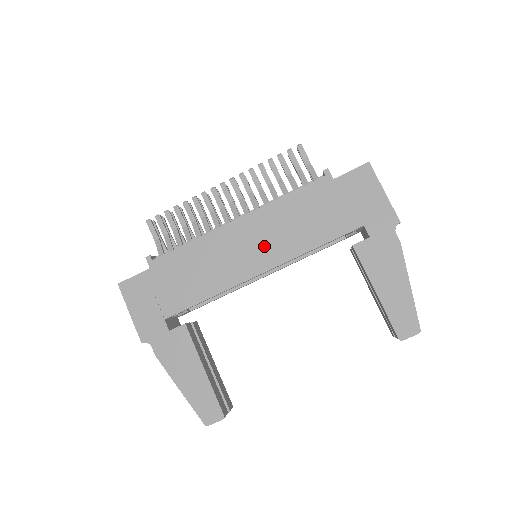
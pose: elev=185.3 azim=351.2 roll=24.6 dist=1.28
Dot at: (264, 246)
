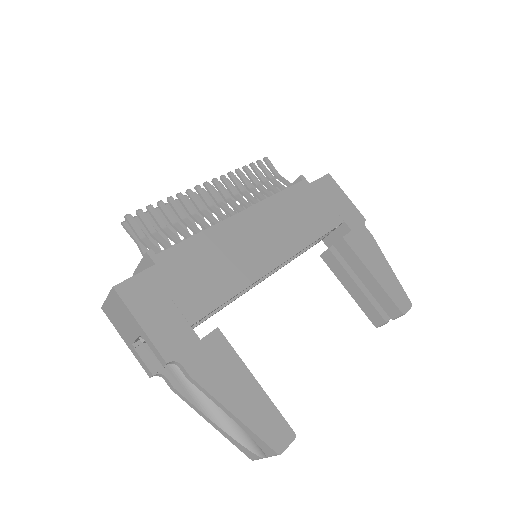
Dot at: (274, 238)
